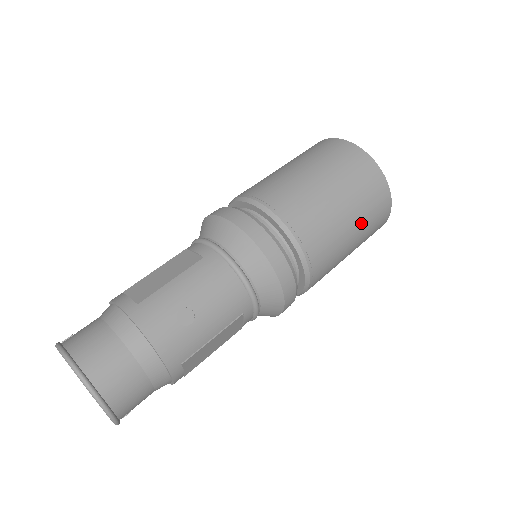
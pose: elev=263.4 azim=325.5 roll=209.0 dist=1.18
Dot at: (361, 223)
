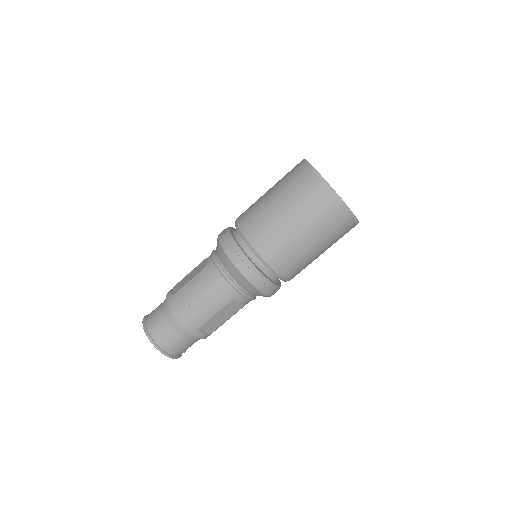
Dot at: (316, 229)
